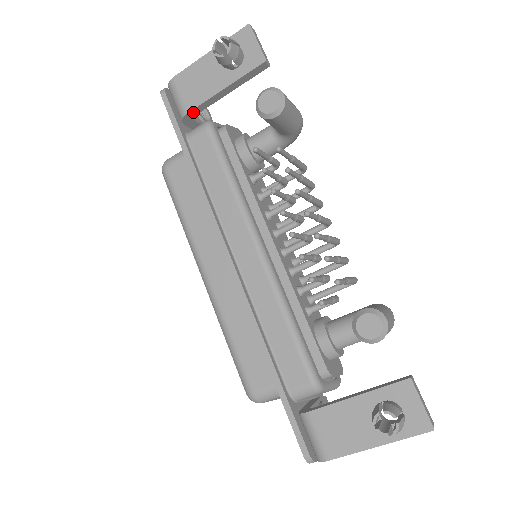
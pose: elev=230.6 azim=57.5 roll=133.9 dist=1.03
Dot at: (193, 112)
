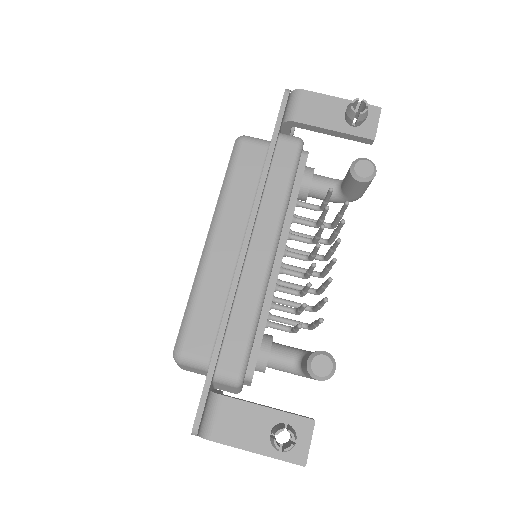
Dot at: (298, 124)
